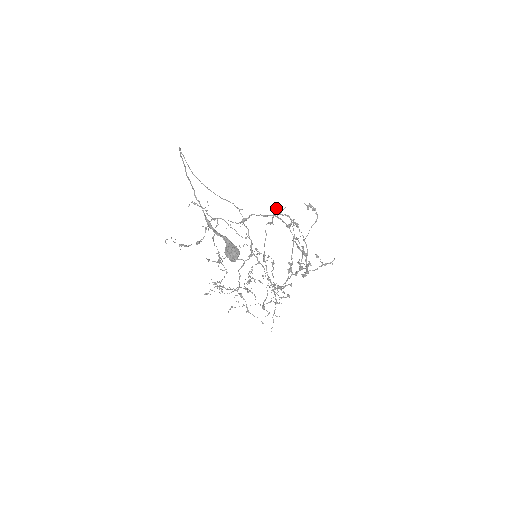
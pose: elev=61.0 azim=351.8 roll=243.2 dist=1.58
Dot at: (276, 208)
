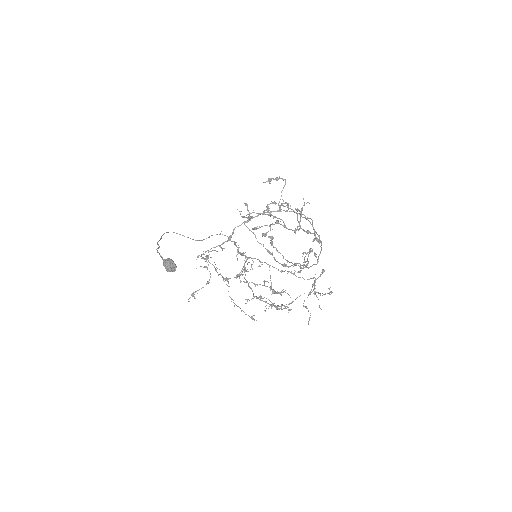
Dot at: (247, 207)
